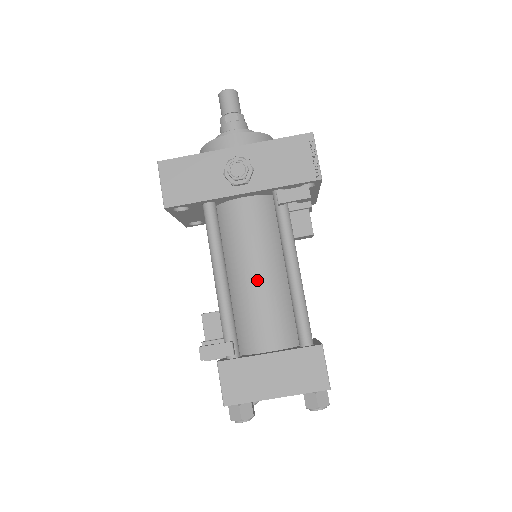
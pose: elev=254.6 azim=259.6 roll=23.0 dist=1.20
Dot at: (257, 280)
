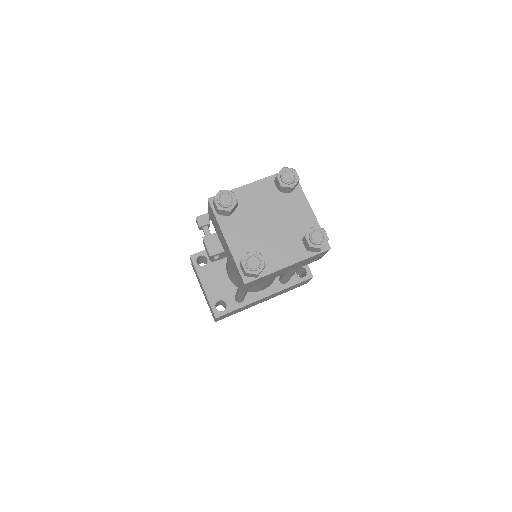
Dot at: occluded
